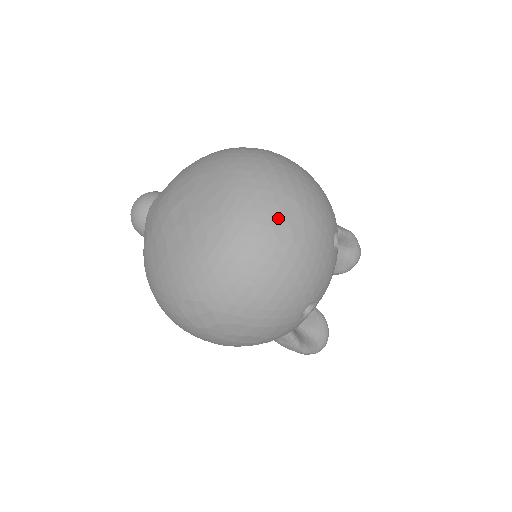
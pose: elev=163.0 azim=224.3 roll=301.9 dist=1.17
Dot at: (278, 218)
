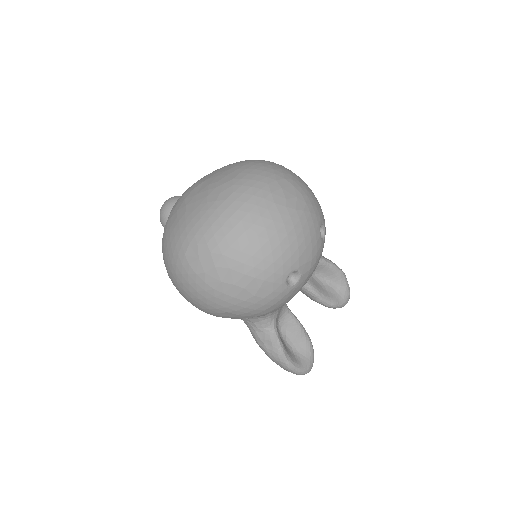
Dot at: (277, 189)
